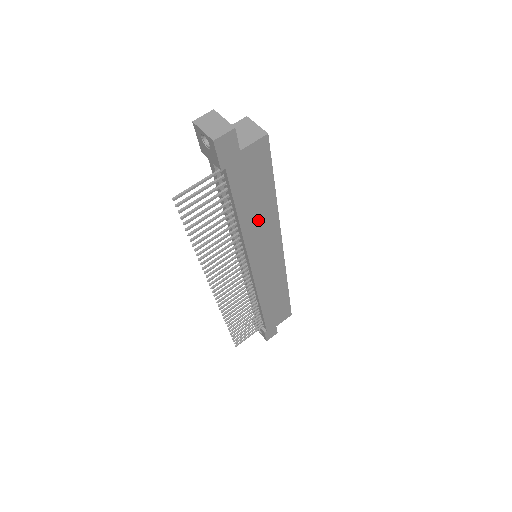
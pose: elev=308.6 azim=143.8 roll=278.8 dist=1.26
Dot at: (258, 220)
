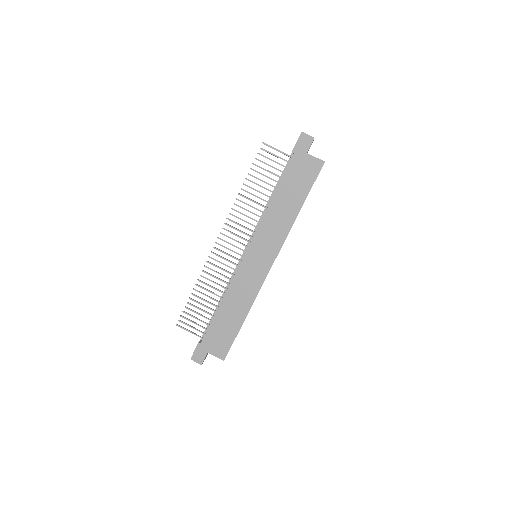
Dot at: (280, 214)
